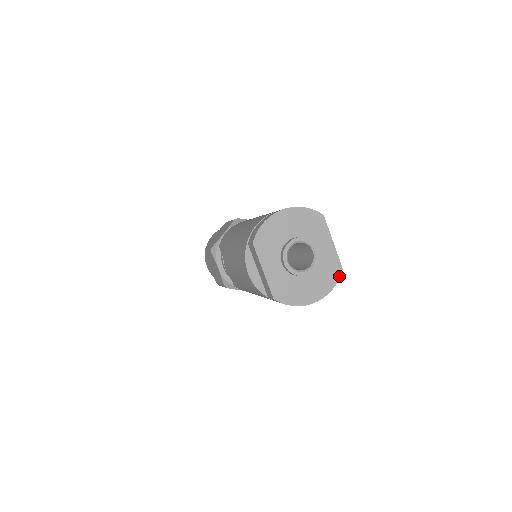
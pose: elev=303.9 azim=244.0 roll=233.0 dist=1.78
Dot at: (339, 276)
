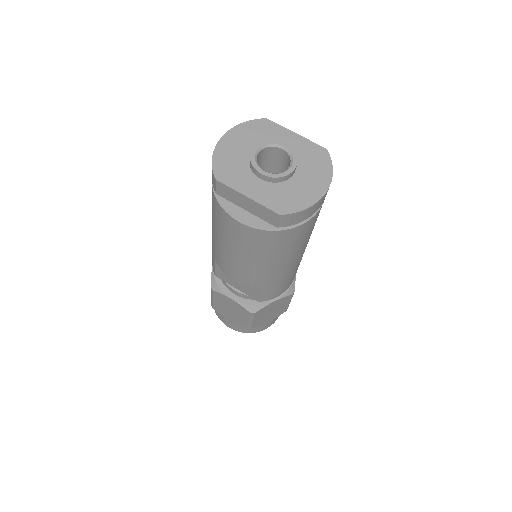
Dot at: (328, 157)
